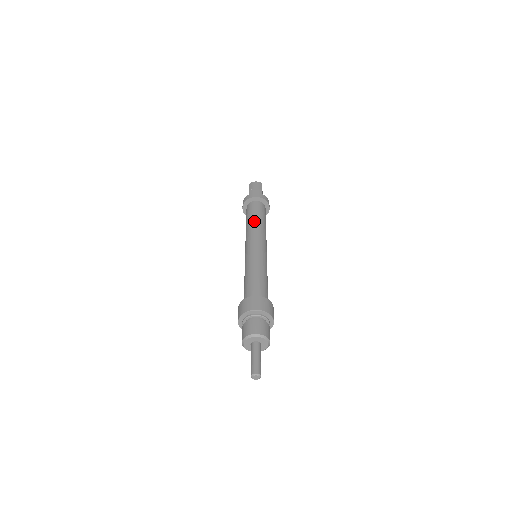
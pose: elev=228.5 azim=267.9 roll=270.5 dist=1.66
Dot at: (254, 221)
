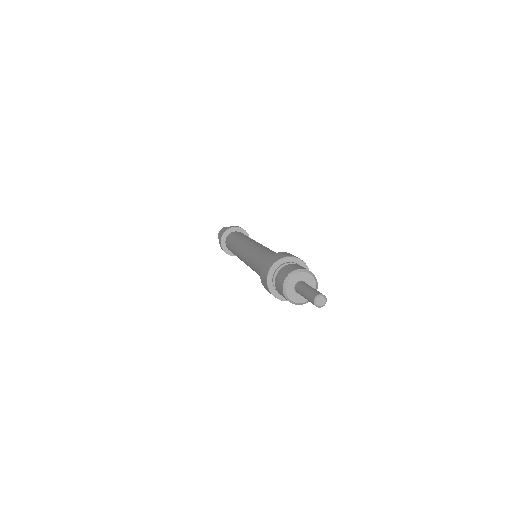
Dot at: (234, 243)
